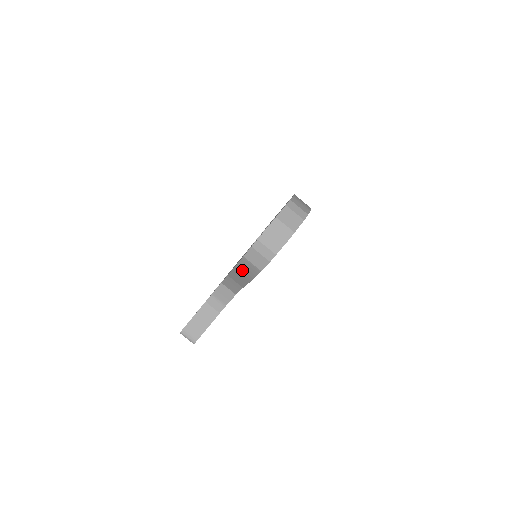
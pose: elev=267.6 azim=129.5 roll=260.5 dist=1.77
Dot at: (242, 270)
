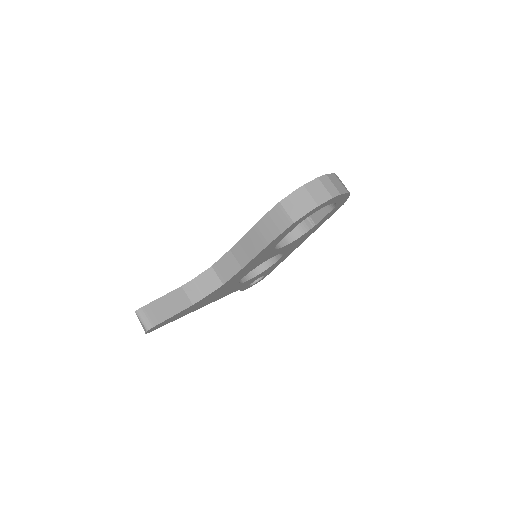
Dot at: (264, 227)
